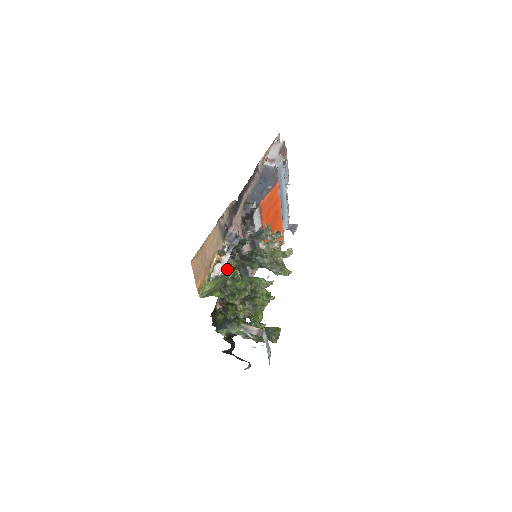
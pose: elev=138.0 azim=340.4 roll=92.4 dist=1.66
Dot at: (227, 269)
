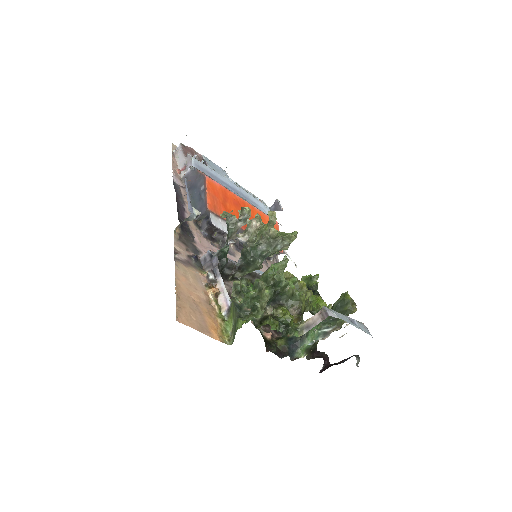
Dot at: occluded
